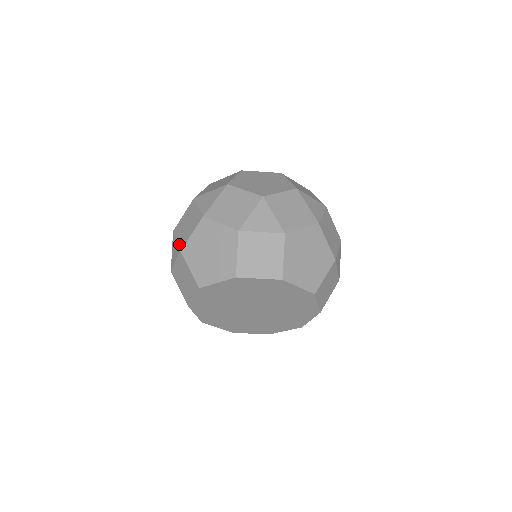
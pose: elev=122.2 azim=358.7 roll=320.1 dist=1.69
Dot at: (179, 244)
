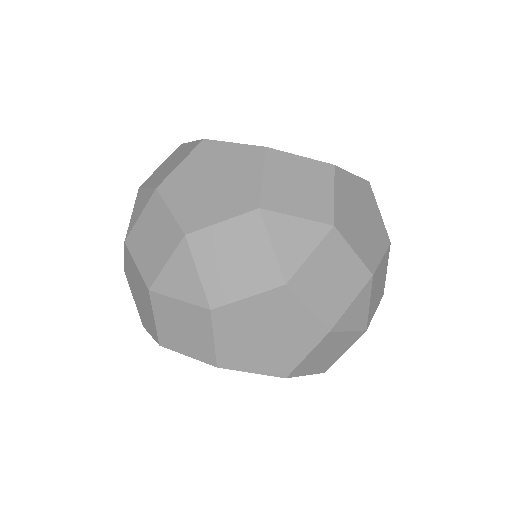
Dot at: occluded
